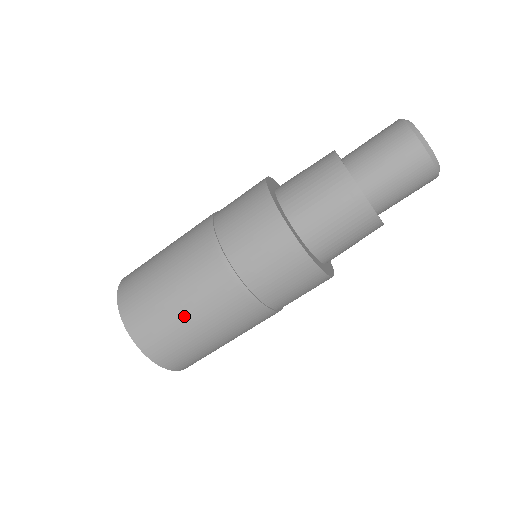
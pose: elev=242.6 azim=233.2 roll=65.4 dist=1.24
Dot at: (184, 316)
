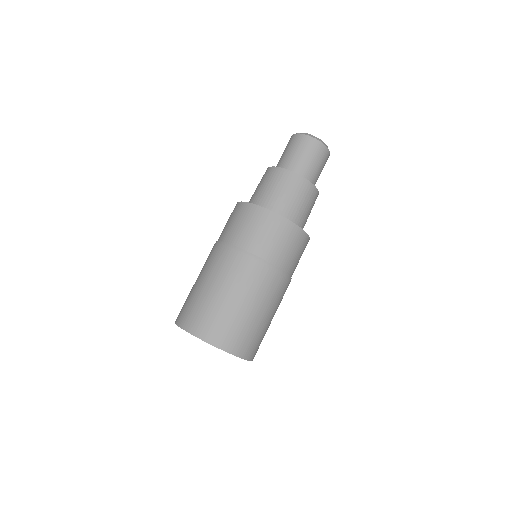
Dot at: (205, 288)
